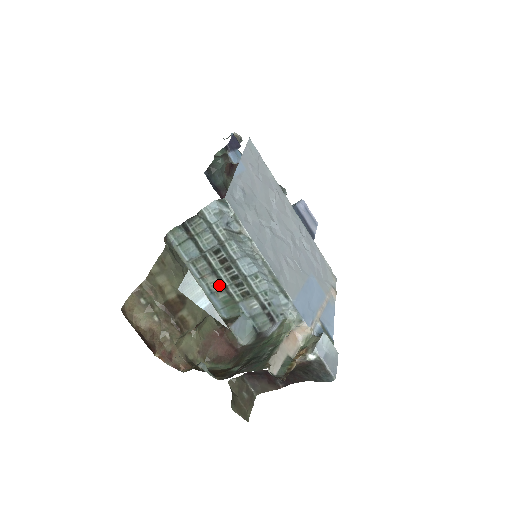
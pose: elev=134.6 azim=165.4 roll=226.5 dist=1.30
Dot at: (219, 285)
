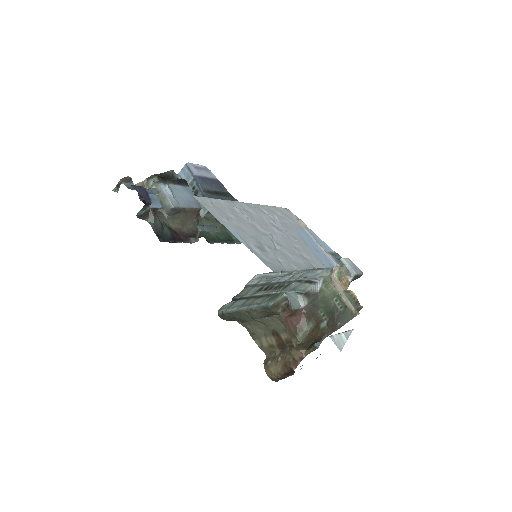
Dot at: (264, 298)
